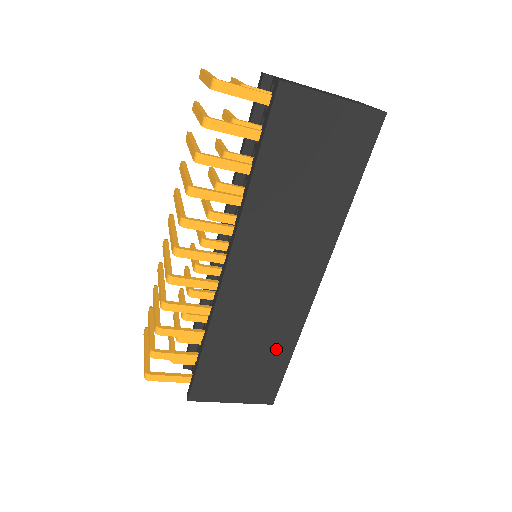
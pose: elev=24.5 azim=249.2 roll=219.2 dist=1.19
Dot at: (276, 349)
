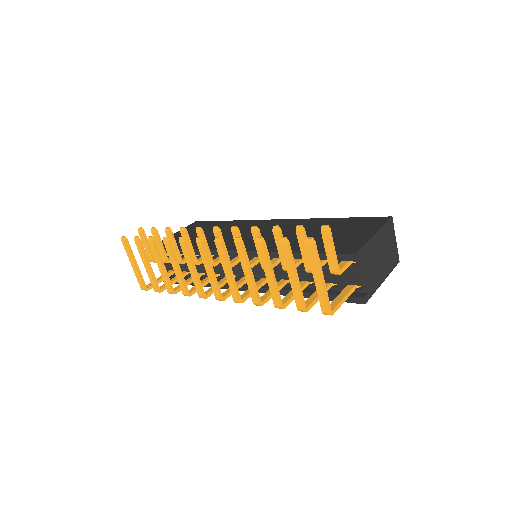
Dot at: occluded
